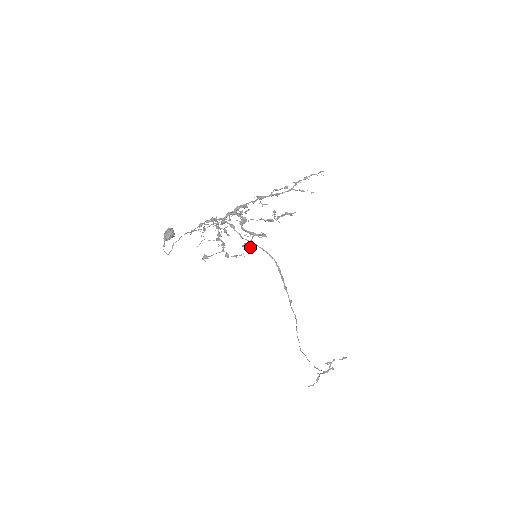
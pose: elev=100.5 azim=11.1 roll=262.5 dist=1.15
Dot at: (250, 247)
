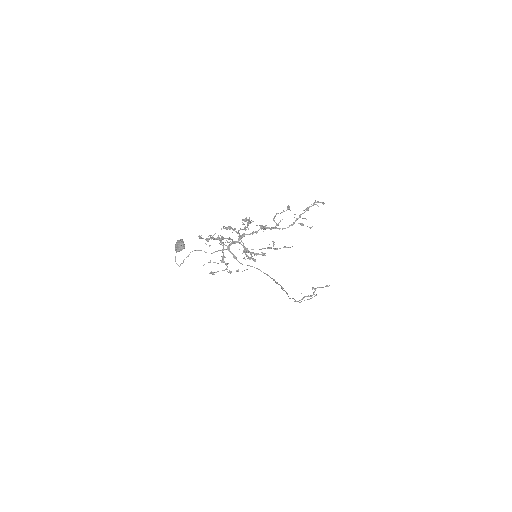
Dot at: occluded
